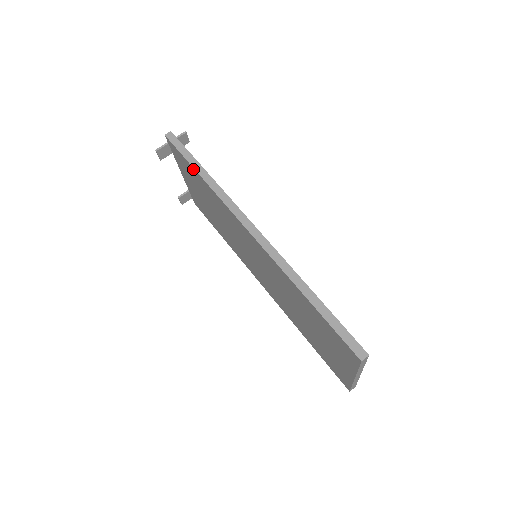
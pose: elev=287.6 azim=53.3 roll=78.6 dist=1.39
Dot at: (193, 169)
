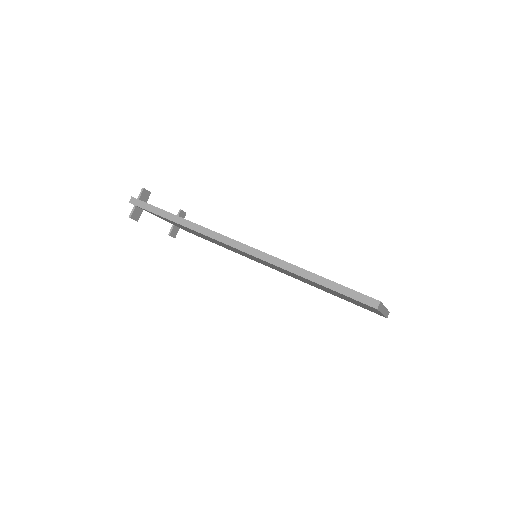
Dot at: (167, 219)
